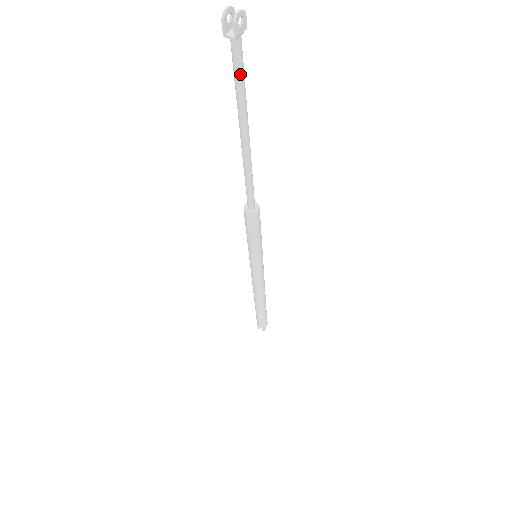
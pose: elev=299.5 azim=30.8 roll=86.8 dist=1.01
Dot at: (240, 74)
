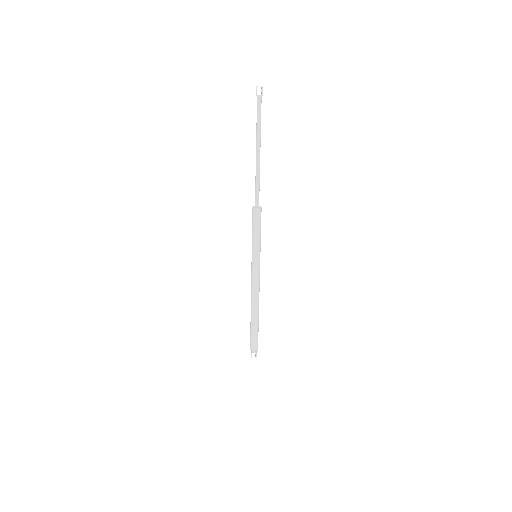
Dot at: (260, 115)
